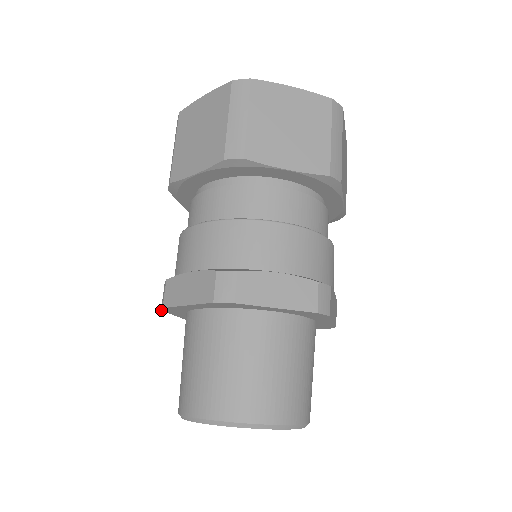
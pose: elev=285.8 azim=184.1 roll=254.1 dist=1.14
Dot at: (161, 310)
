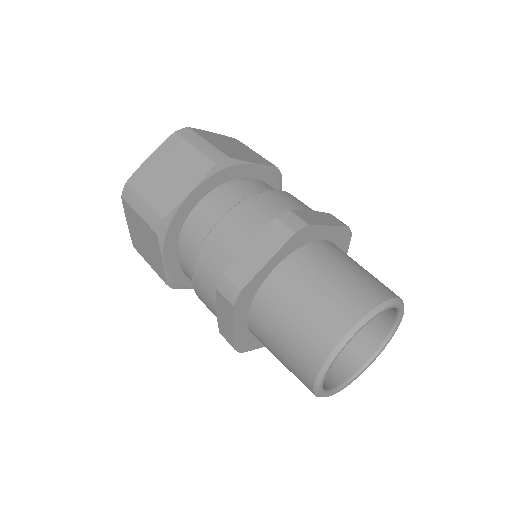
Dot at: occluded
